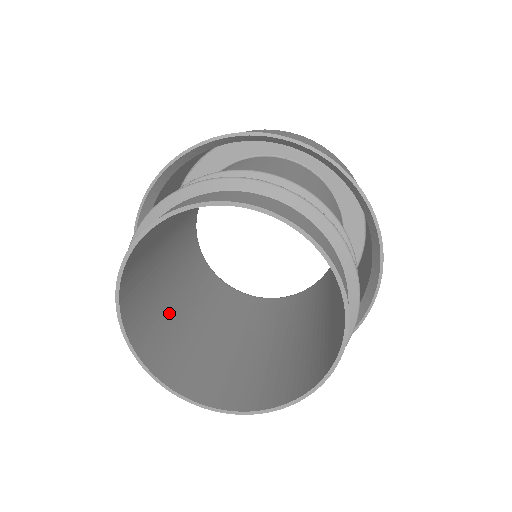
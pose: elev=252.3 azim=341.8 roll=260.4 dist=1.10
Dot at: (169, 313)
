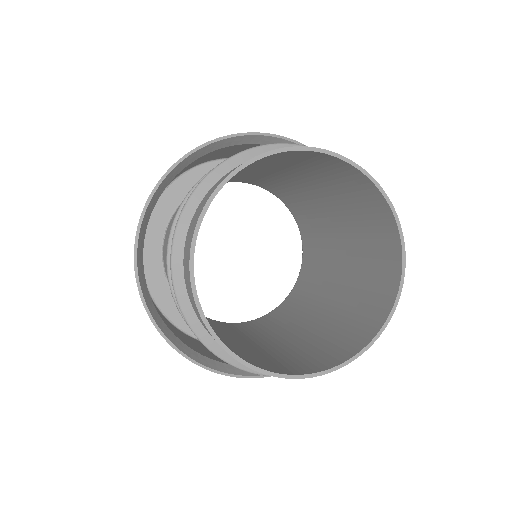
Dot at: occluded
